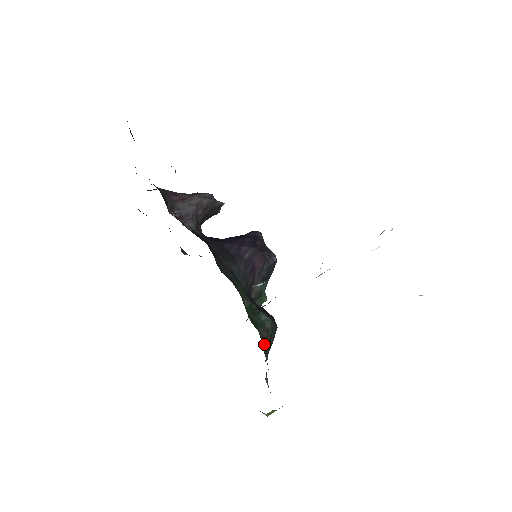
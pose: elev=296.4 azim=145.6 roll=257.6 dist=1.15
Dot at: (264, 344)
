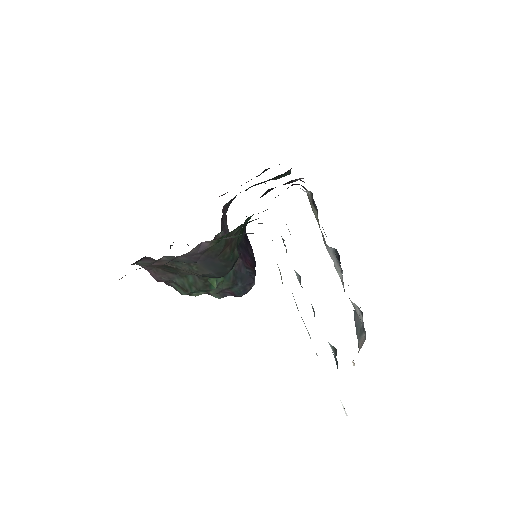
Dot at: (231, 238)
